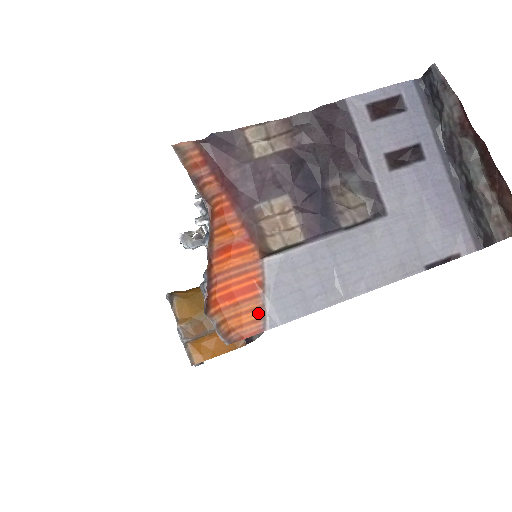
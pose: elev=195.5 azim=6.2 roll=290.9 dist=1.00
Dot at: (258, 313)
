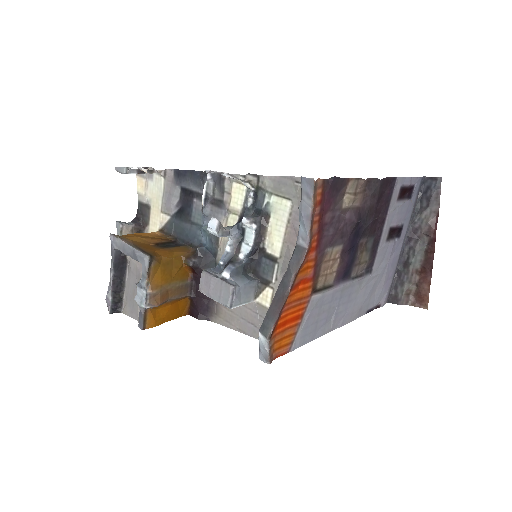
Dot at: (291, 338)
